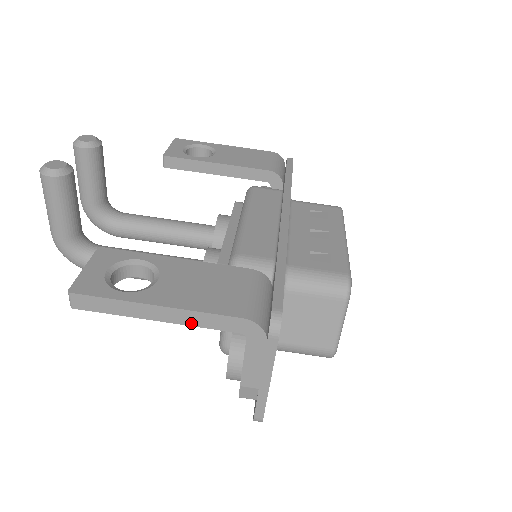
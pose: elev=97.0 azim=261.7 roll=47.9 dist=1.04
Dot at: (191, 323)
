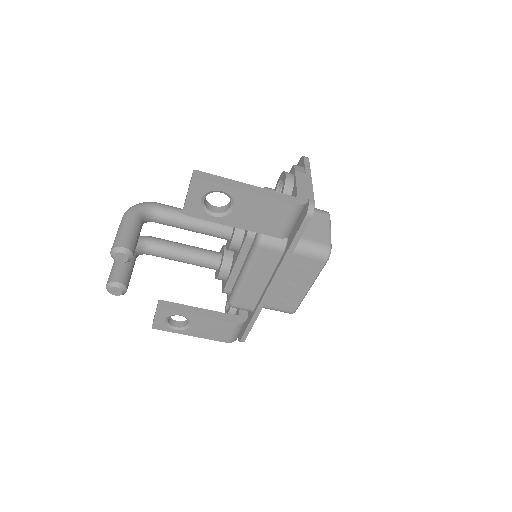
Dot at: occluded
